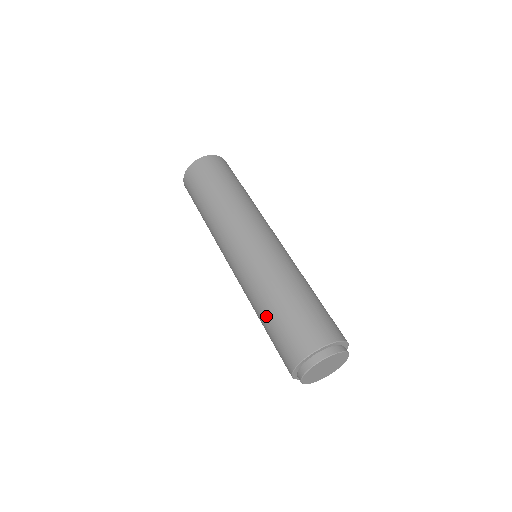
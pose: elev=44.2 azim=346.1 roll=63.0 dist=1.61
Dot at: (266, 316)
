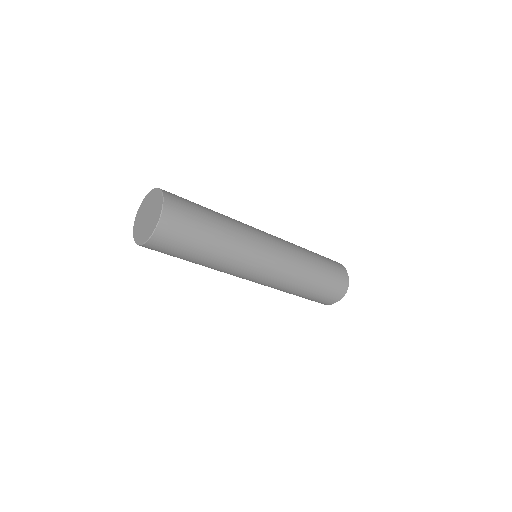
Dot at: (302, 295)
